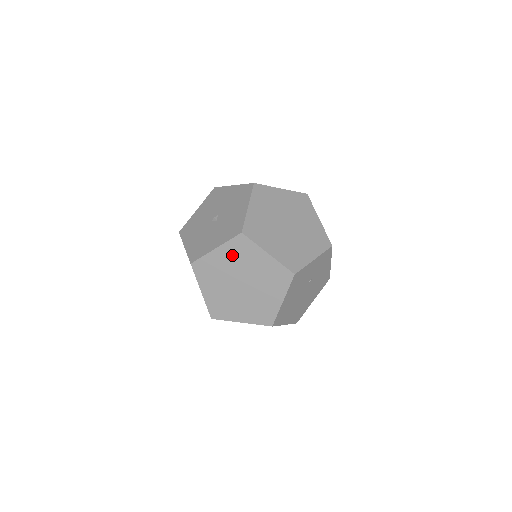
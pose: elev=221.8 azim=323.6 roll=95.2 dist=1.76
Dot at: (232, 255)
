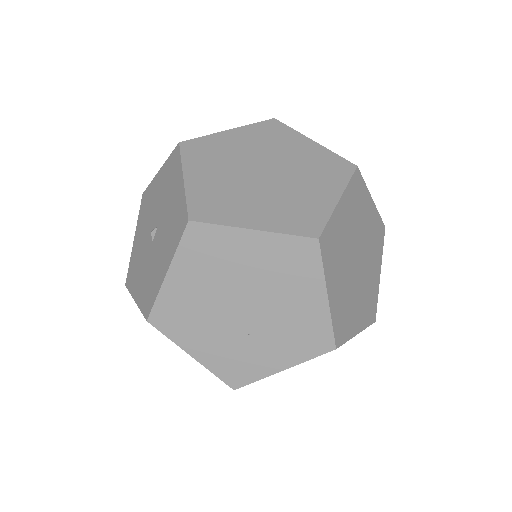
Dot at: occluded
